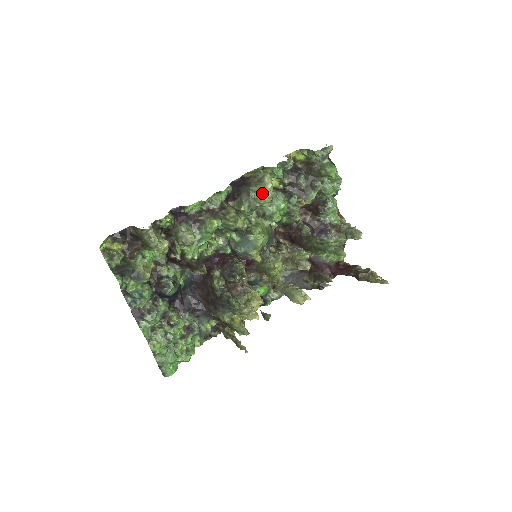
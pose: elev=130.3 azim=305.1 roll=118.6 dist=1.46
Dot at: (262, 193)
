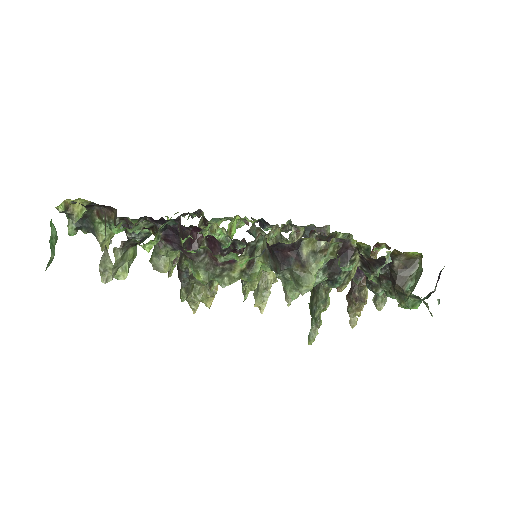
Dot at: (286, 287)
